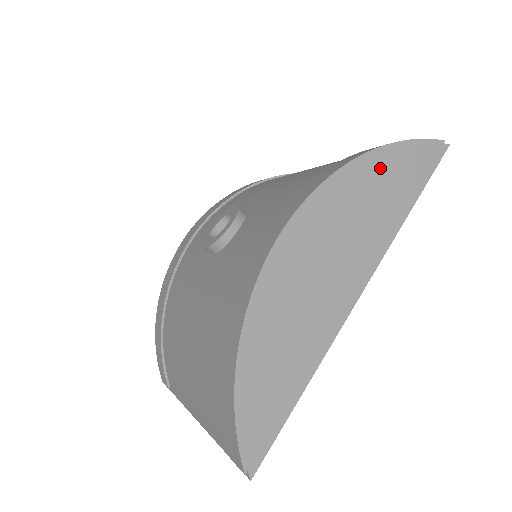
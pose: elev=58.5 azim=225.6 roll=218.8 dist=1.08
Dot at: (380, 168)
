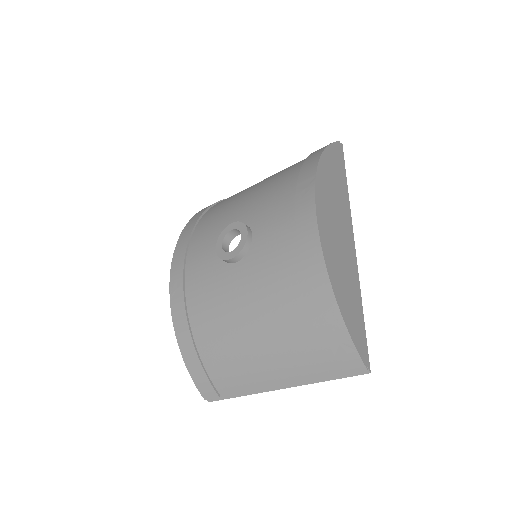
Dot at: (329, 163)
